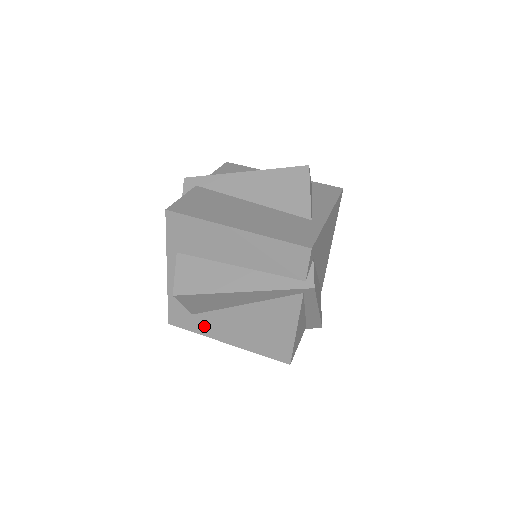
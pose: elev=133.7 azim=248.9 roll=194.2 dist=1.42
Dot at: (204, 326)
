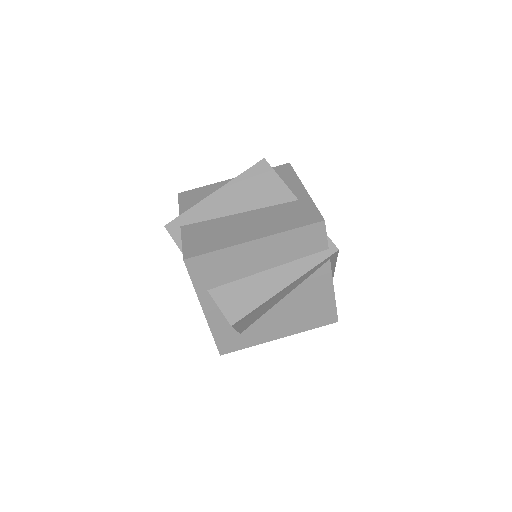
Dot at: (254, 337)
